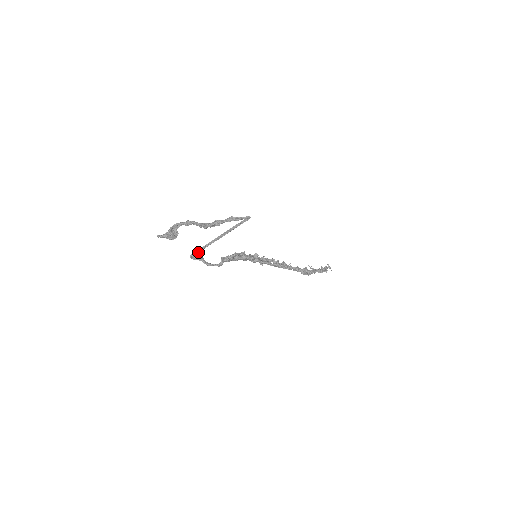
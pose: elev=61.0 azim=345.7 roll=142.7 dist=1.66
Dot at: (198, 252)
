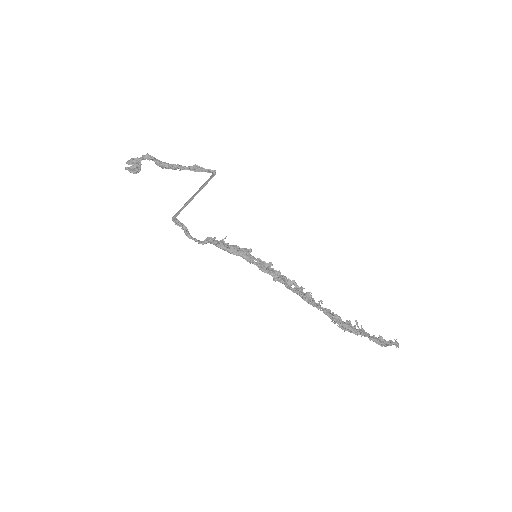
Dot at: (177, 213)
